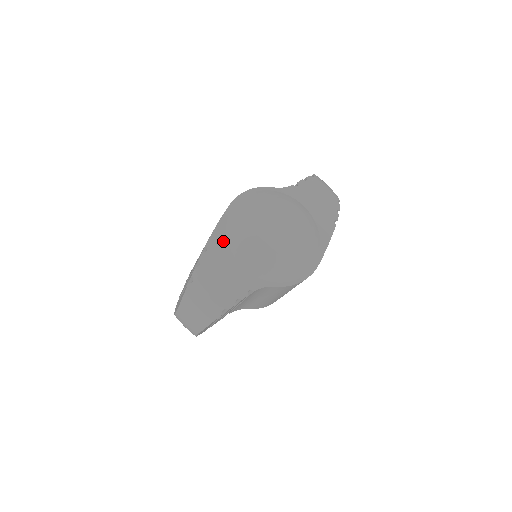
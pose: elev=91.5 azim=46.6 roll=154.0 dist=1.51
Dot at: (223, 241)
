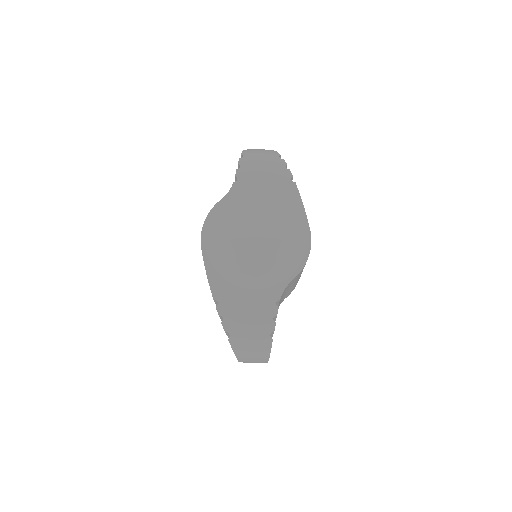
Dot at: (223, 283)
